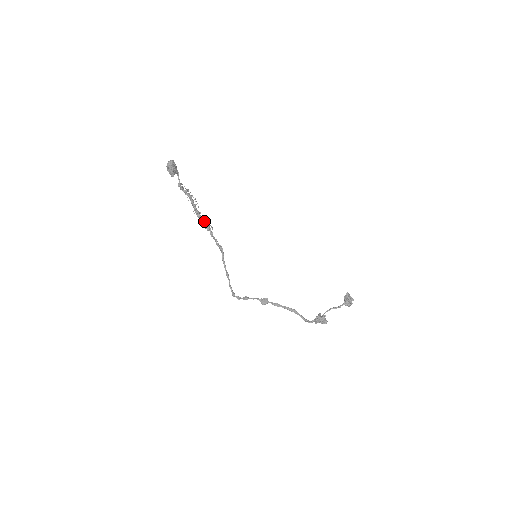
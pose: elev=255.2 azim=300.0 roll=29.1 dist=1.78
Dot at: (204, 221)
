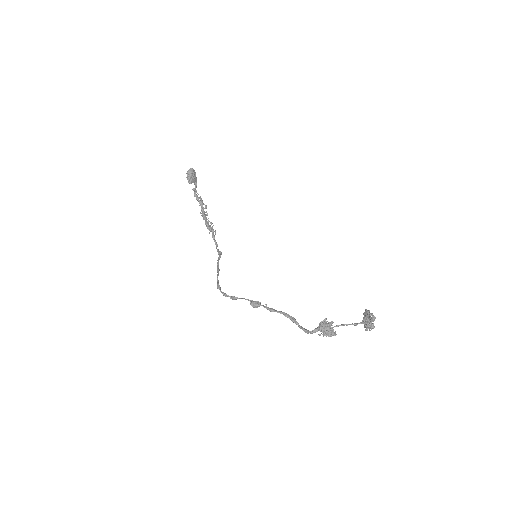
Dot at: occluded
